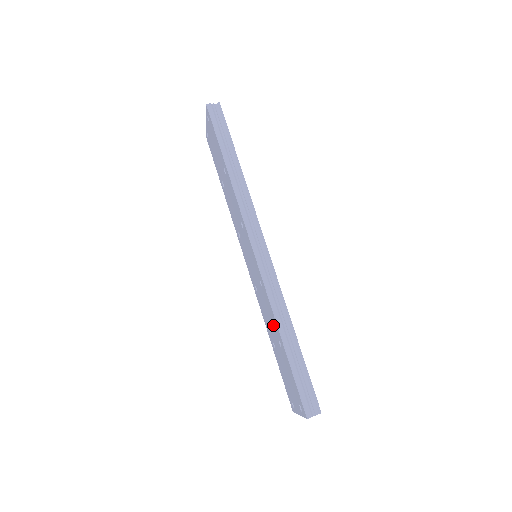
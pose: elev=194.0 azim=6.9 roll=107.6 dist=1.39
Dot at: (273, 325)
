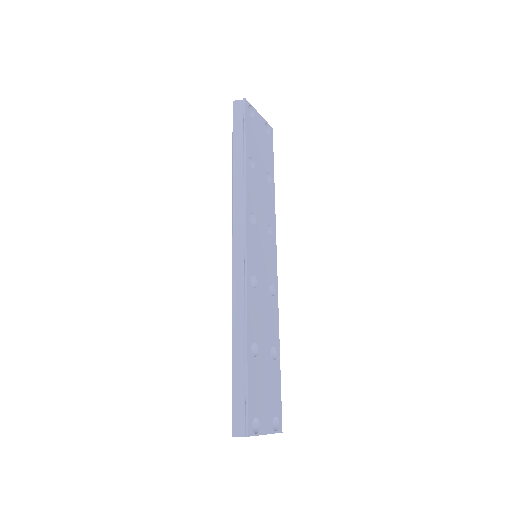
Dot at: occluded
